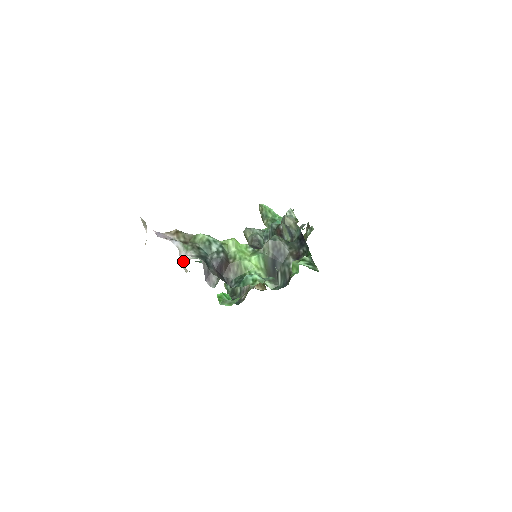
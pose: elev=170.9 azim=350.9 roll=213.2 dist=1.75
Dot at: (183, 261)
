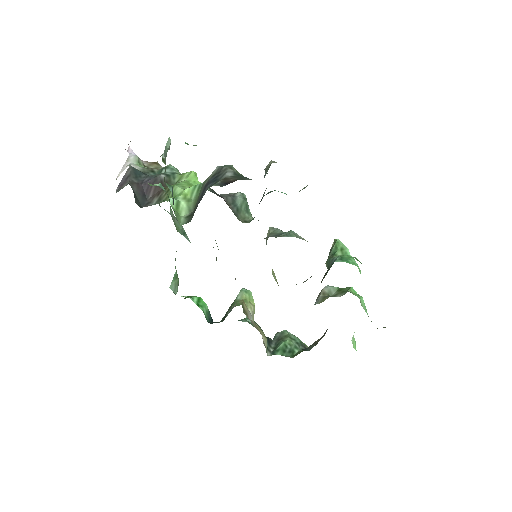
Dot at: occluded
